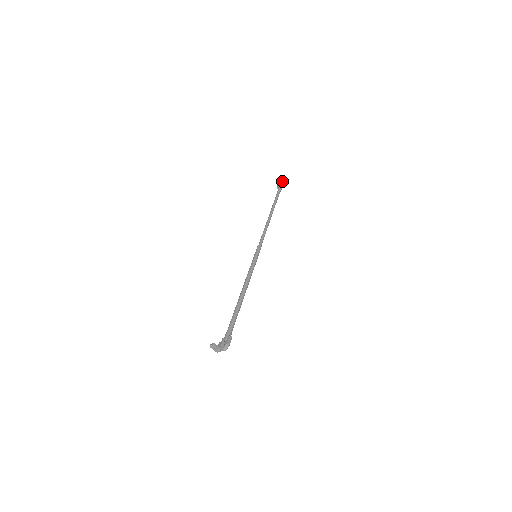
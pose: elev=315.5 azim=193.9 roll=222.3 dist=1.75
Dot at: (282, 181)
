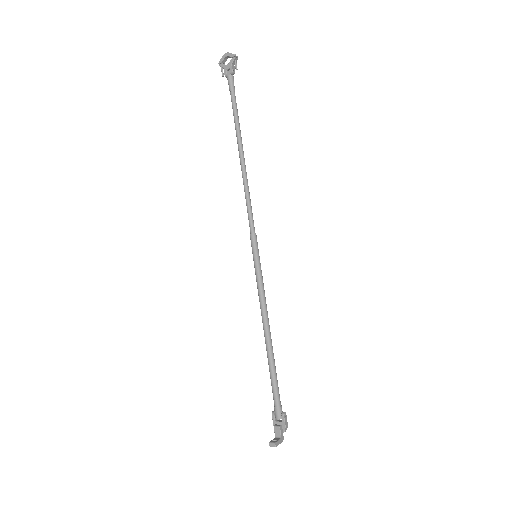
Dot at: (227, 57)
